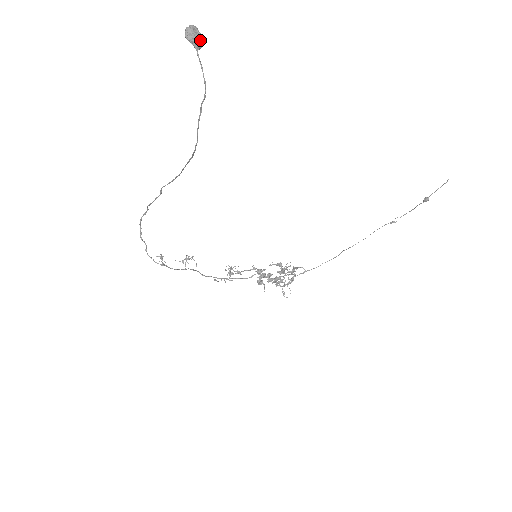
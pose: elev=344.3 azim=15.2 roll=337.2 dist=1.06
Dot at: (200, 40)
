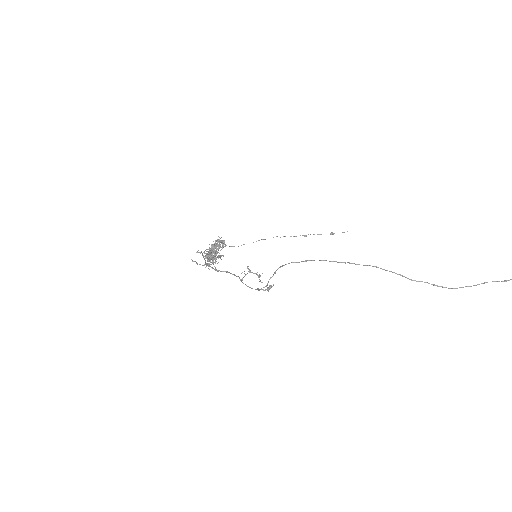
Dot at: out of frame
